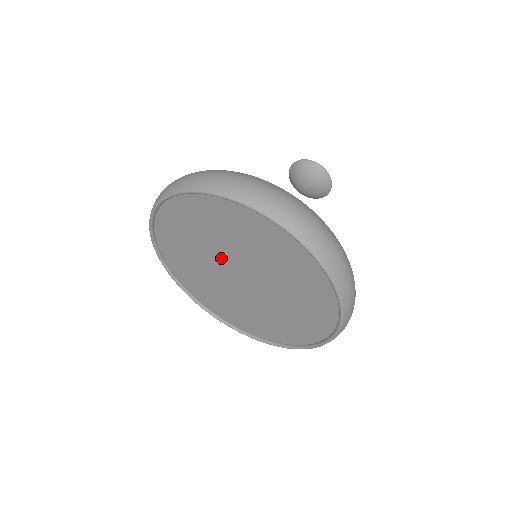
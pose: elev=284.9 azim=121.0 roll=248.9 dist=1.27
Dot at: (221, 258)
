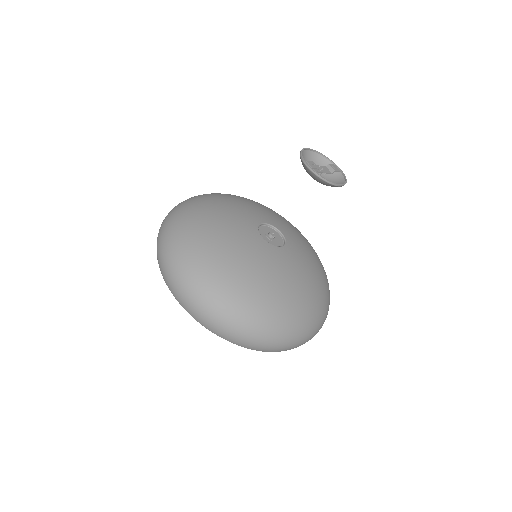
Dot at: occluded
